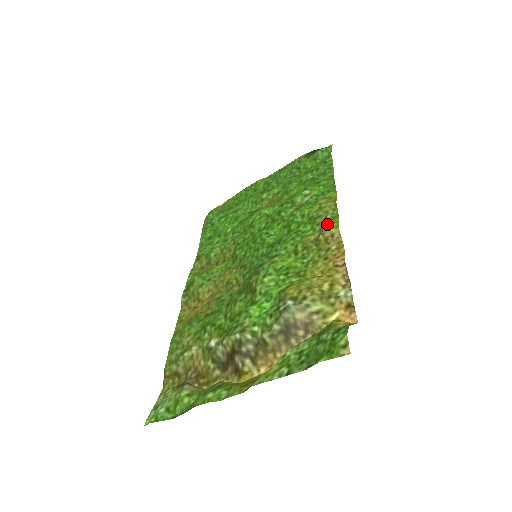
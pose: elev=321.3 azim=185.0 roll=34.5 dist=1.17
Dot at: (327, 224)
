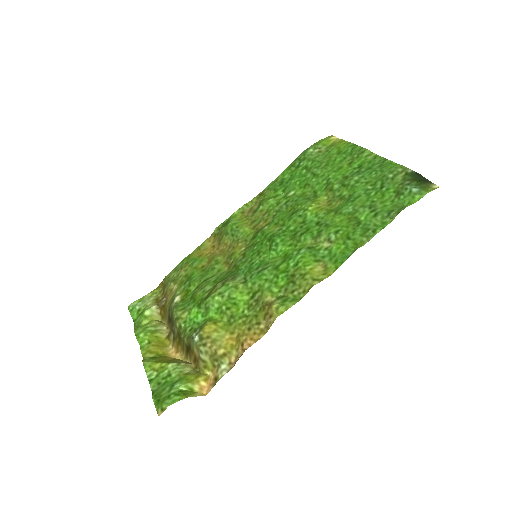
Dot at: (282, 301)
